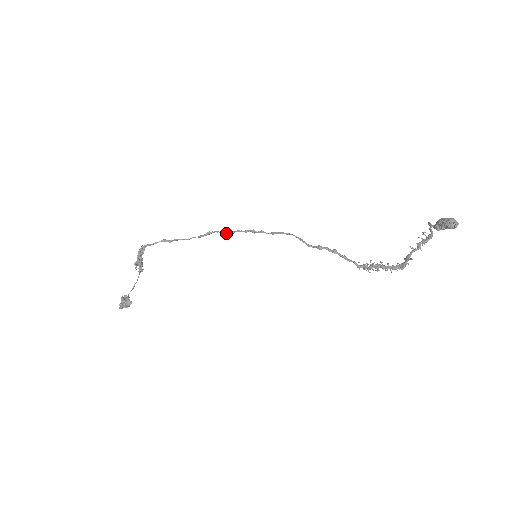
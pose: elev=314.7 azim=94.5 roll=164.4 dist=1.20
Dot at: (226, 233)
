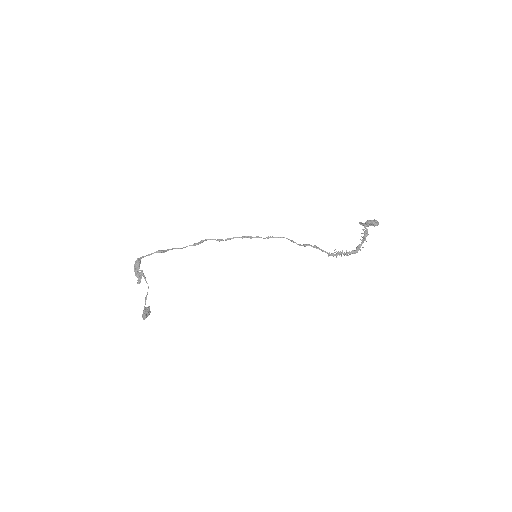
Dot at: (222, 240)
